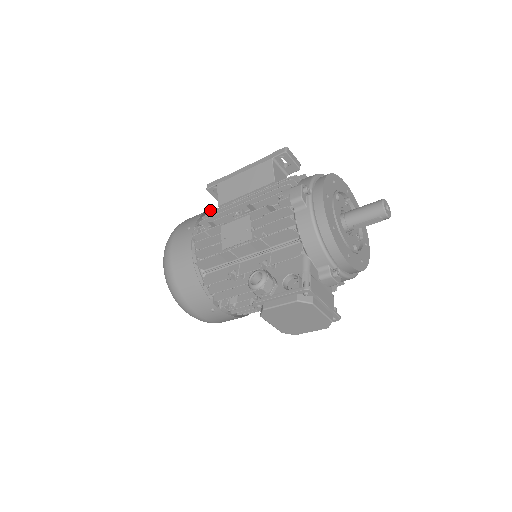
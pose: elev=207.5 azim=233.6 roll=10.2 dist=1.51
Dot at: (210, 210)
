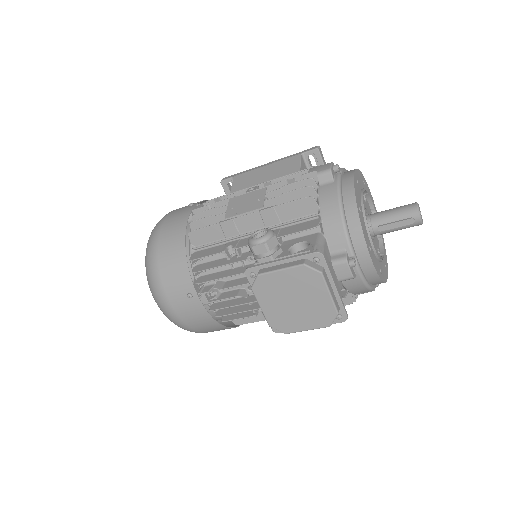
Dot at: occluded
